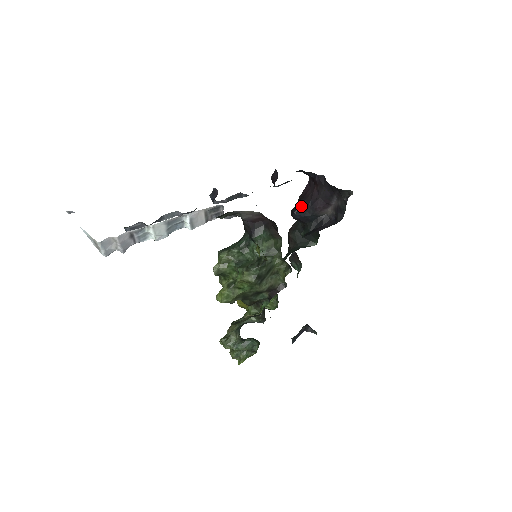
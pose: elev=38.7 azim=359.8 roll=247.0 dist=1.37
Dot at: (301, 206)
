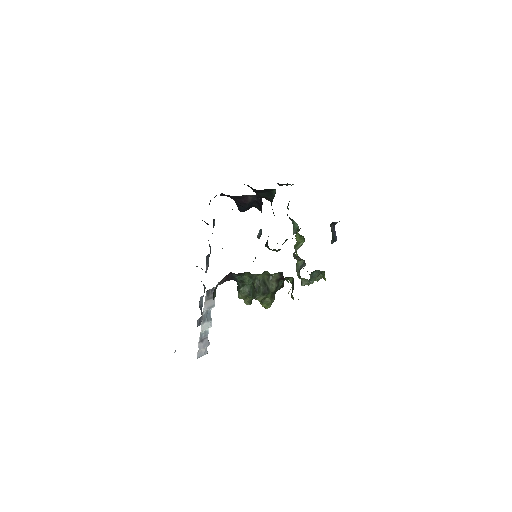
Dot at: (238, 206)
